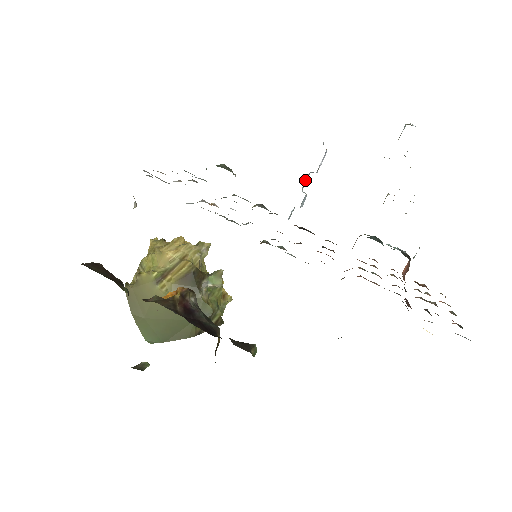
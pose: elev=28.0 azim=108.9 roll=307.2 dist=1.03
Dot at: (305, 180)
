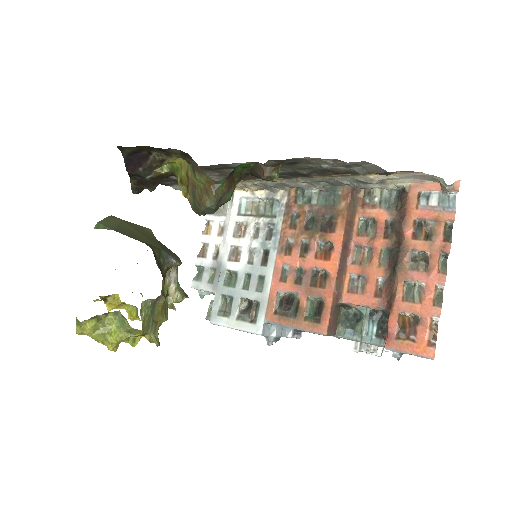
Dot at: occluded
